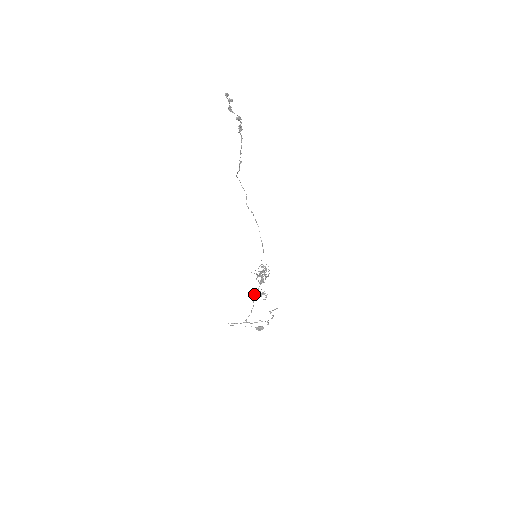
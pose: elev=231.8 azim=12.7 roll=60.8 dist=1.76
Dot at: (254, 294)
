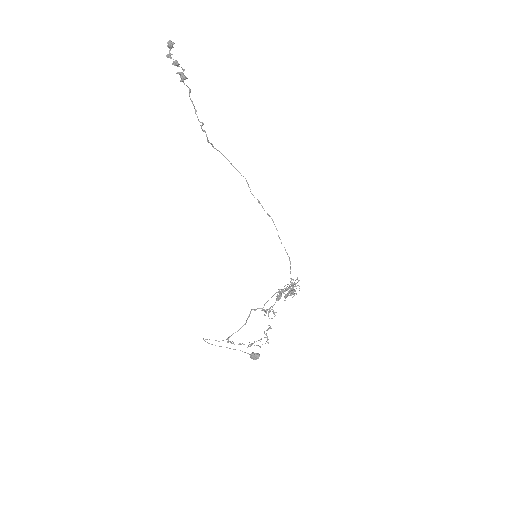
Dot at: (255, 309)
